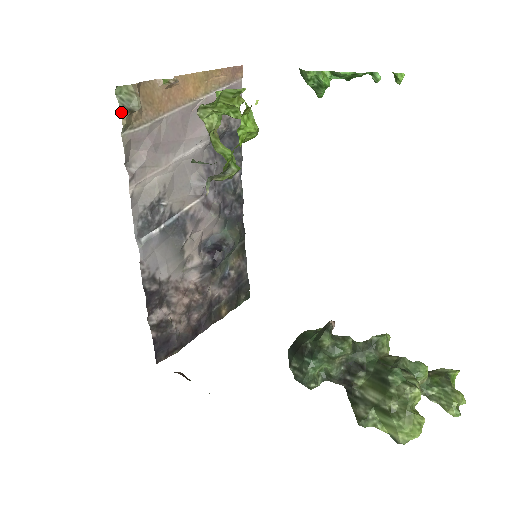
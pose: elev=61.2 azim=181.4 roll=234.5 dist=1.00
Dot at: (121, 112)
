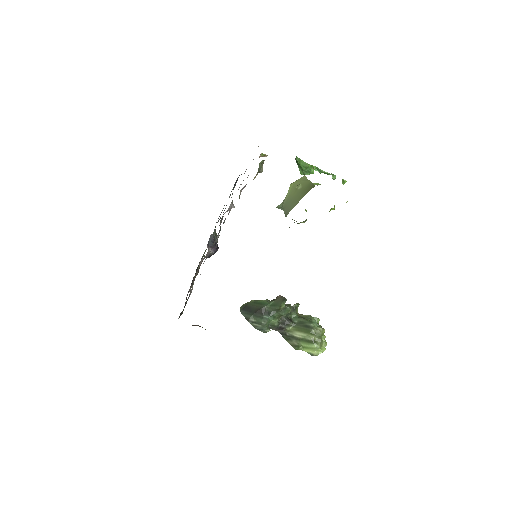
Dot at: (257, 173)
